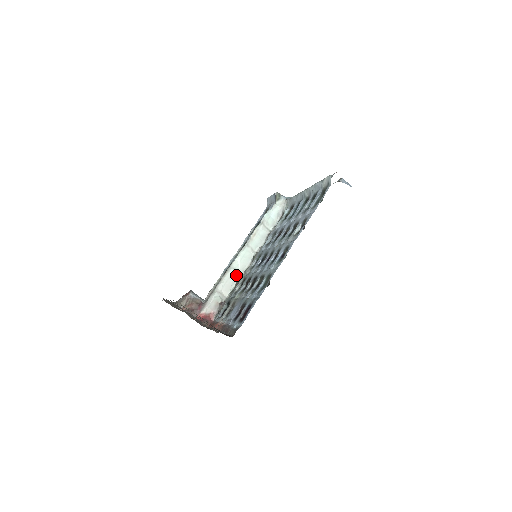
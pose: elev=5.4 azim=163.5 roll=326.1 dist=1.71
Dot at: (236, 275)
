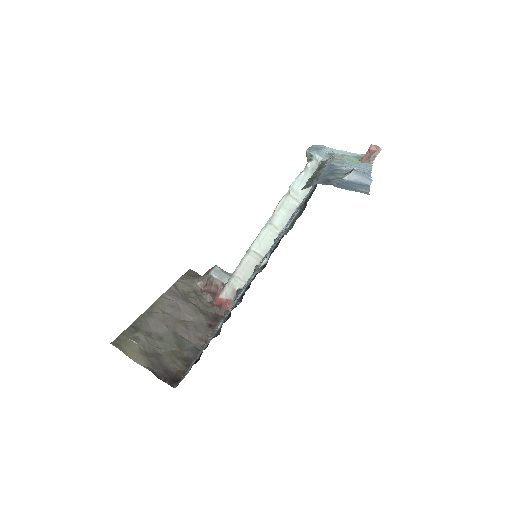
Dot at: (257, 258)
